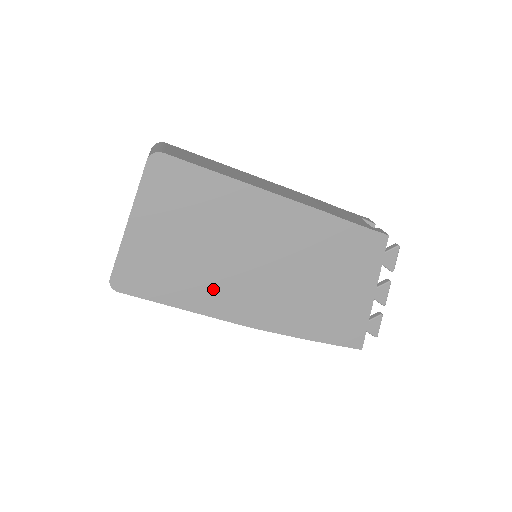
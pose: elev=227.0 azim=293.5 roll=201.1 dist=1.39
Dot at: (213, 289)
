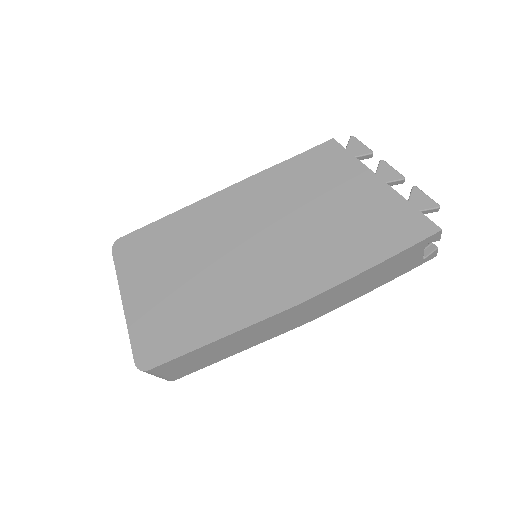
Dot at: (229, 299)
